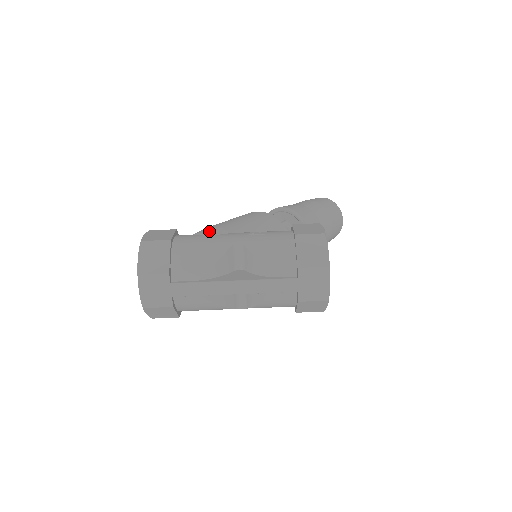
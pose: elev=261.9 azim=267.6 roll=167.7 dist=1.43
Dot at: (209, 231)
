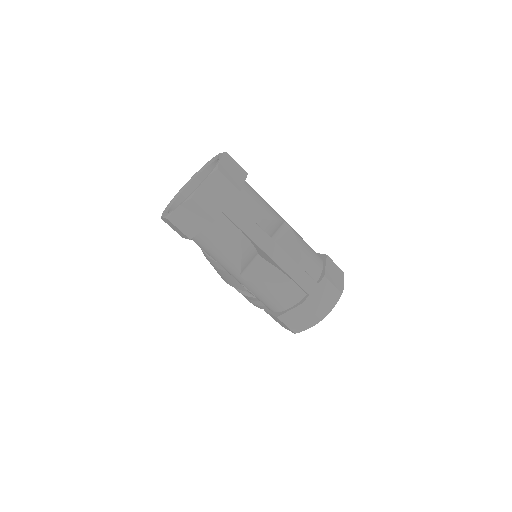
Dot at: occluded
